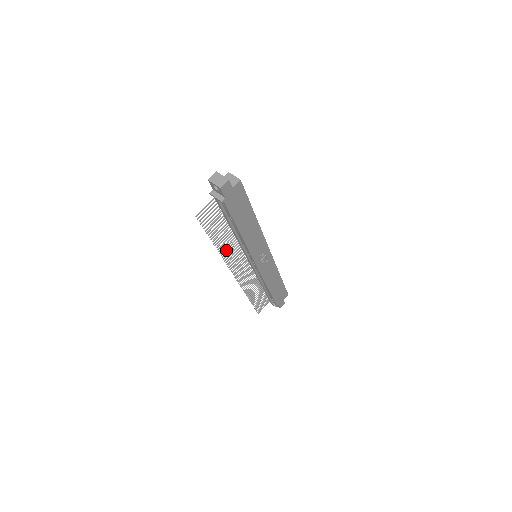
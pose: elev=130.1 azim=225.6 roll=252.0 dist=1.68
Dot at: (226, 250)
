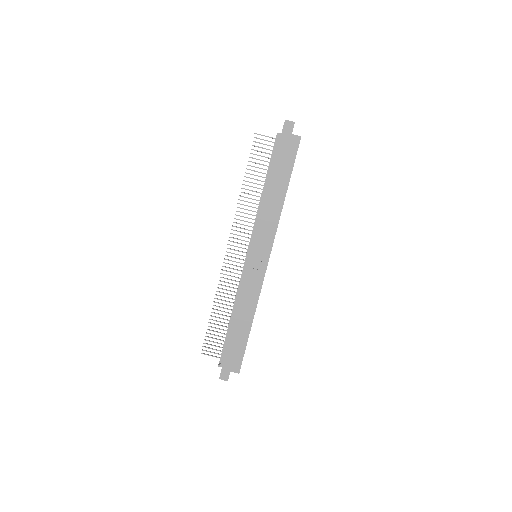
Dot at: (245, 205)
